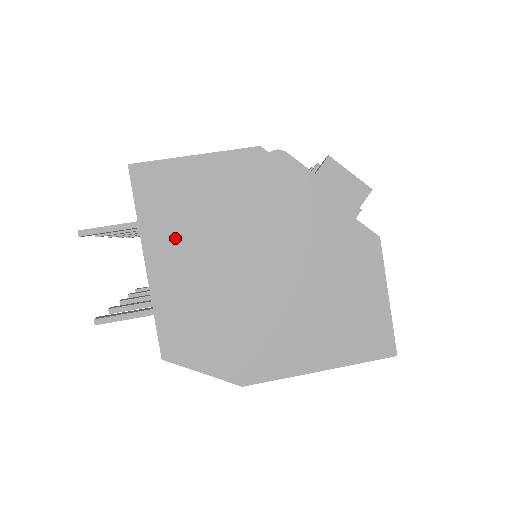
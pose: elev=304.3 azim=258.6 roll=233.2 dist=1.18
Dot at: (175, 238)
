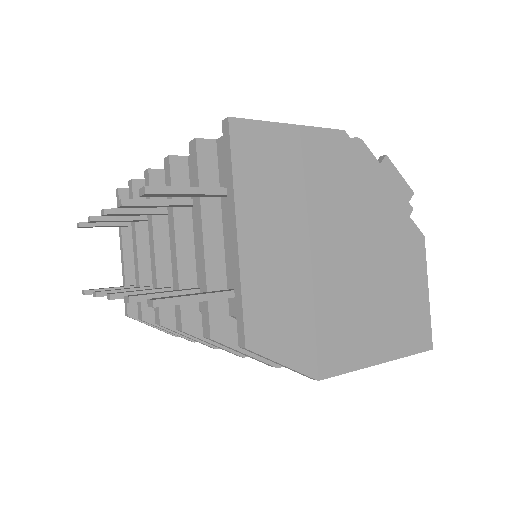
Dot at: (268, 209)
